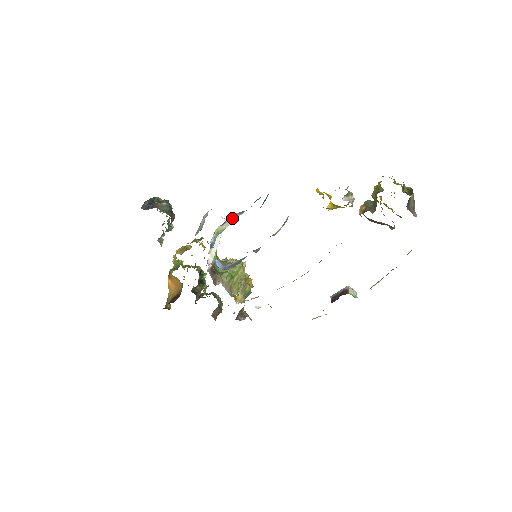
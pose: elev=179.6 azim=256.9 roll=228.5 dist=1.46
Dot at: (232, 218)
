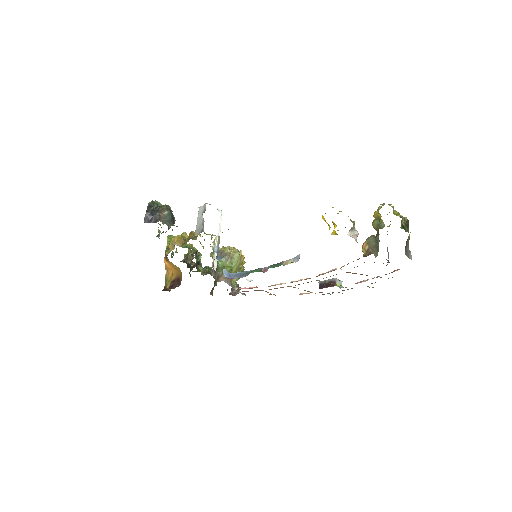
Dot at: occluded
